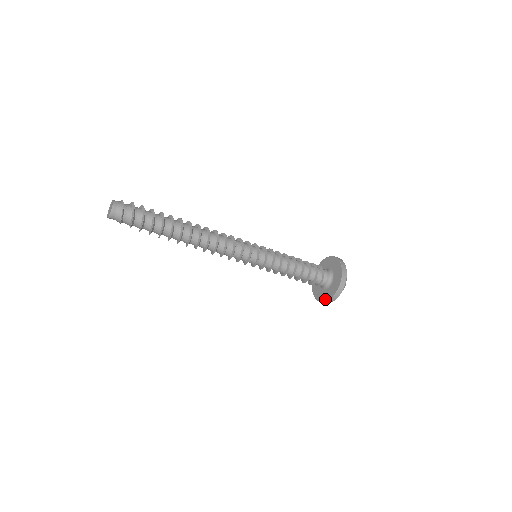
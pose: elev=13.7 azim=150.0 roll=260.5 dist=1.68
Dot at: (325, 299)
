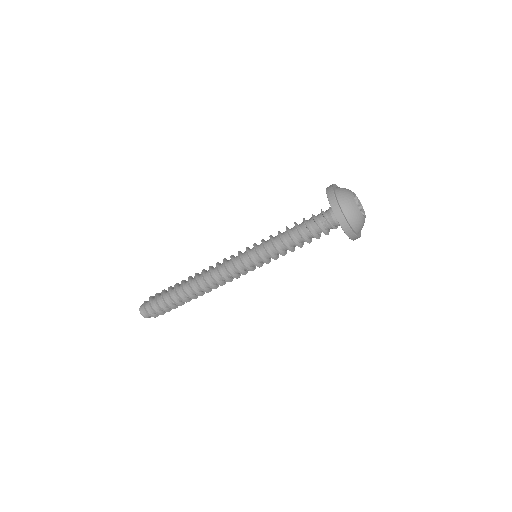
Dot at: occluded
